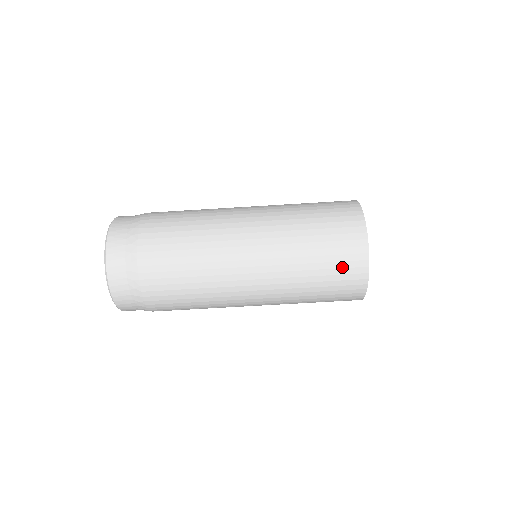
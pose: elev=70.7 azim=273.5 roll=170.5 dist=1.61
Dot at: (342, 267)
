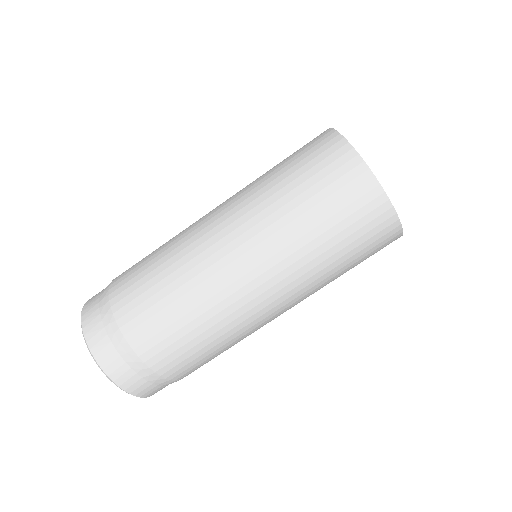
Dot at: (332, 181)
